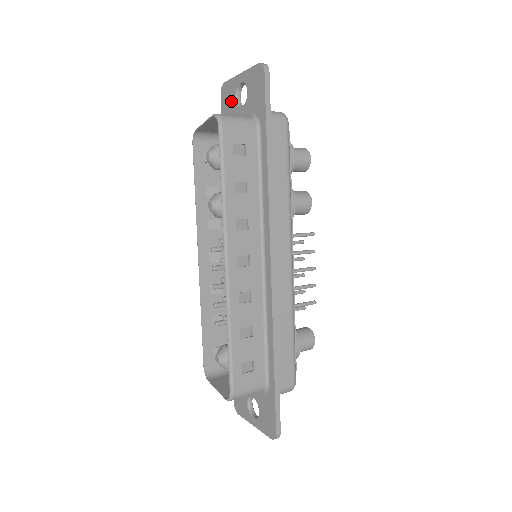
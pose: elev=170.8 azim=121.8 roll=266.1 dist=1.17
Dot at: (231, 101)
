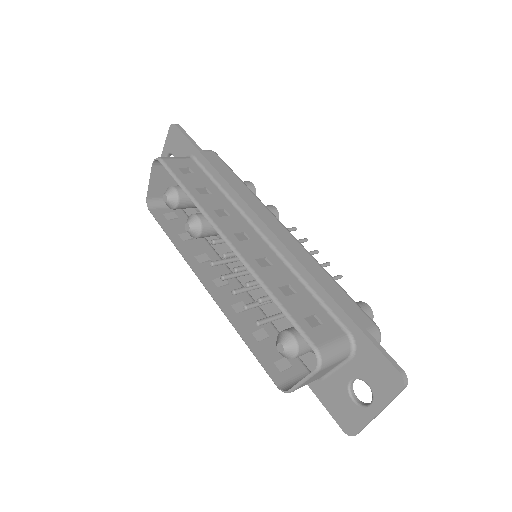
Dot at: occluded
